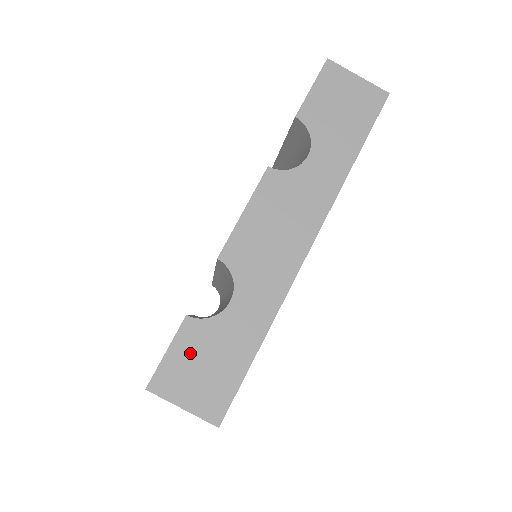
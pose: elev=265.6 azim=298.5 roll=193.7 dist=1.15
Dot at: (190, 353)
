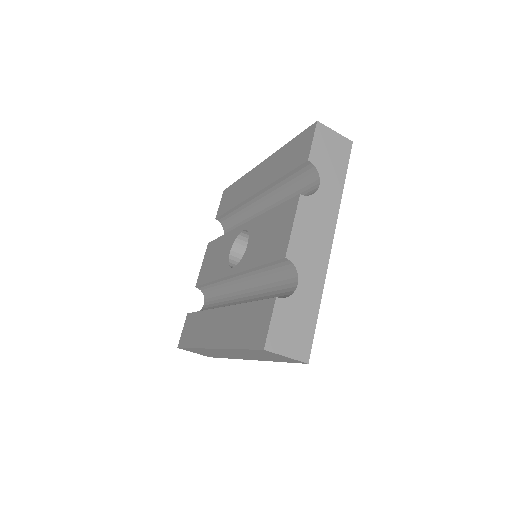
Dot at: (283, 321)
